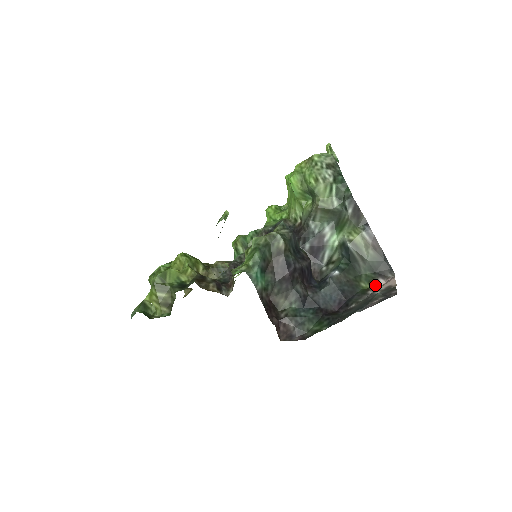
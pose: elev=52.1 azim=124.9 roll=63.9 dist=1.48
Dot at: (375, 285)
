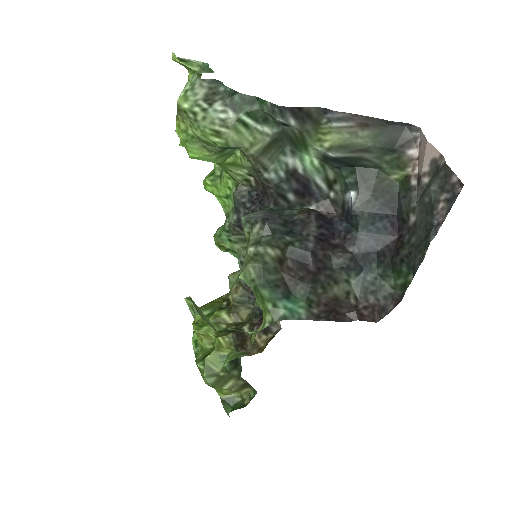
Dot at: (409, 165)
